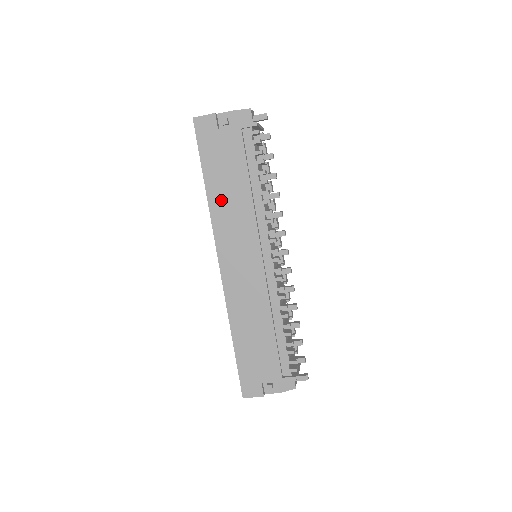
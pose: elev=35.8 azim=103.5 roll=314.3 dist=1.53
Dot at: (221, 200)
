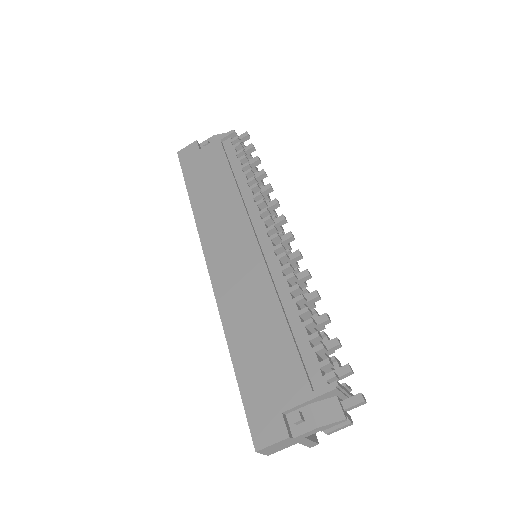
Dot at: (205, 202)
